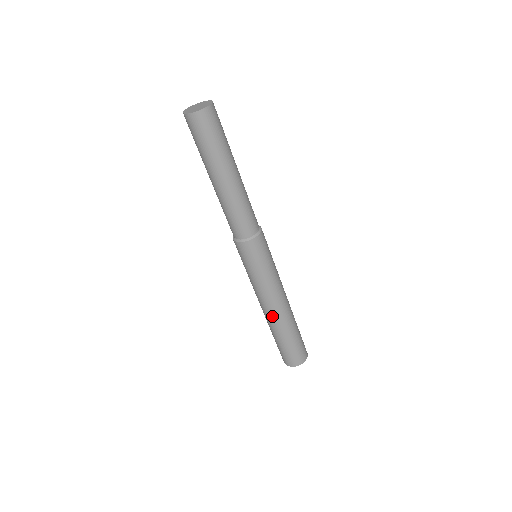
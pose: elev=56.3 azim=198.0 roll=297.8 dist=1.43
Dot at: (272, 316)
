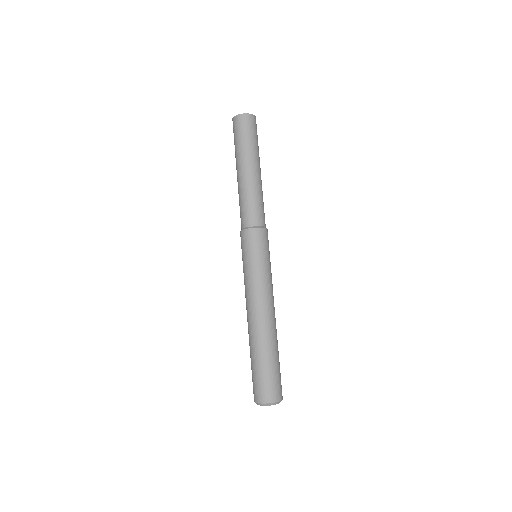
Dot at: (260, 321)
